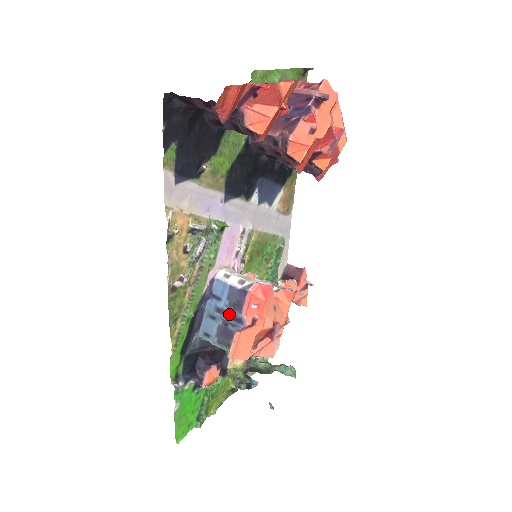
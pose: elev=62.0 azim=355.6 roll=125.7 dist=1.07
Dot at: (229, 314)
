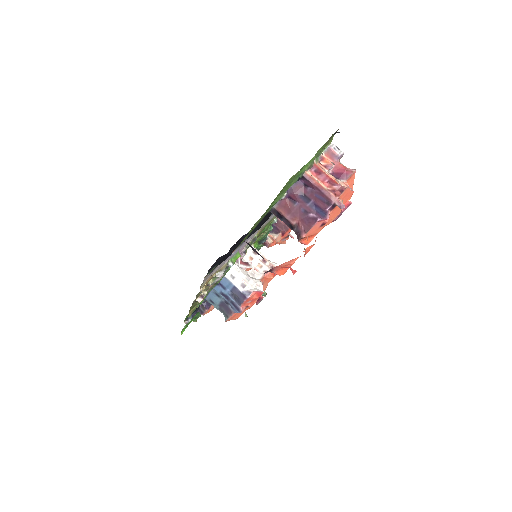
Dot at: (230, 300)
